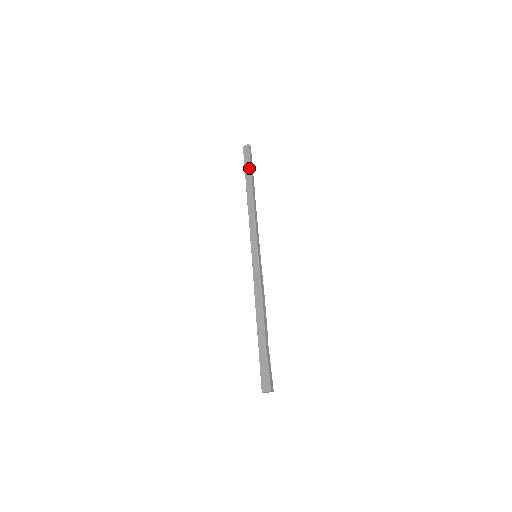
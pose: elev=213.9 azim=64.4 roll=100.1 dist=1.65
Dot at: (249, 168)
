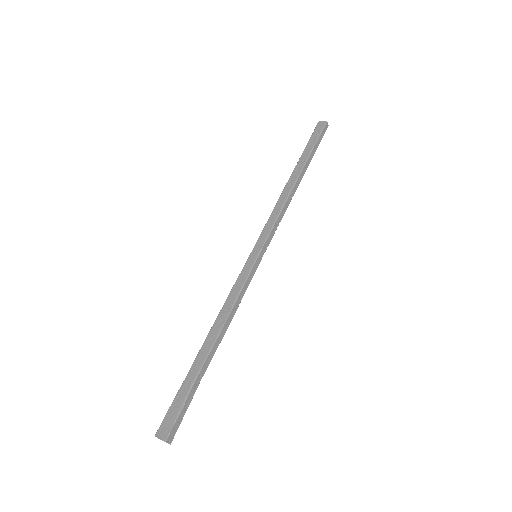
Dot at: (311, 148)
